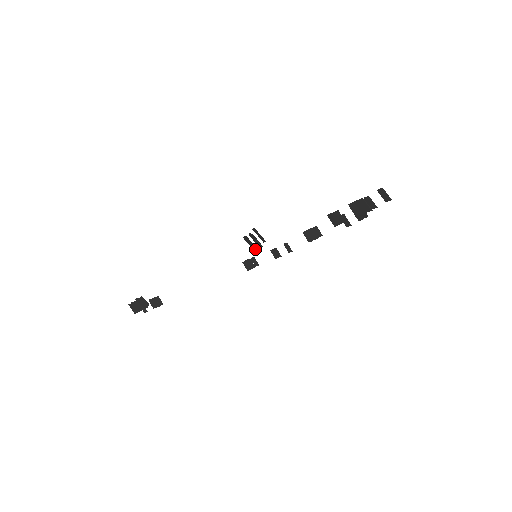
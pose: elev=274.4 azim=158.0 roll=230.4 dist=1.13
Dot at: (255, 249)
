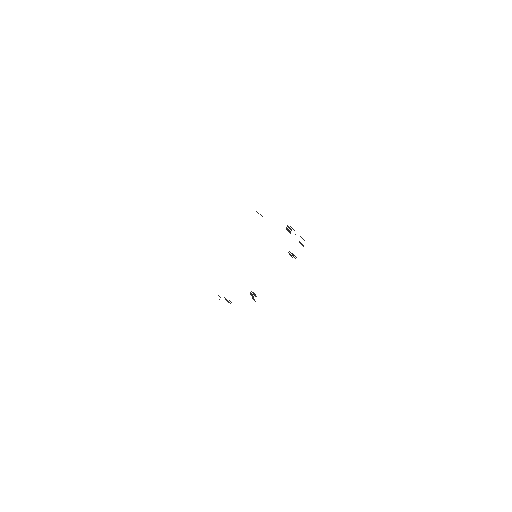
Dot at: occluded
